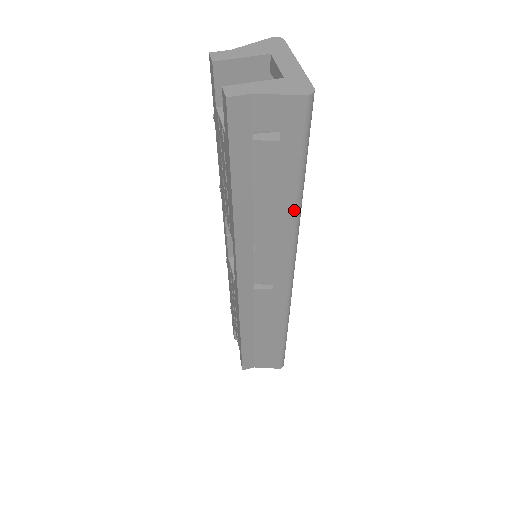
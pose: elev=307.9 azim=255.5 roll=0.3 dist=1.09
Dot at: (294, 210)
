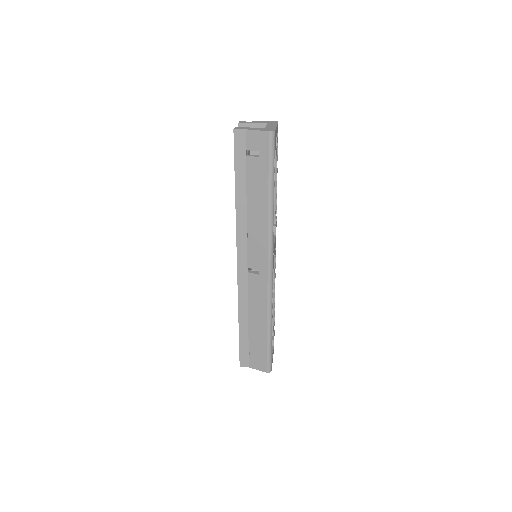
Dot at: (268, 205)
